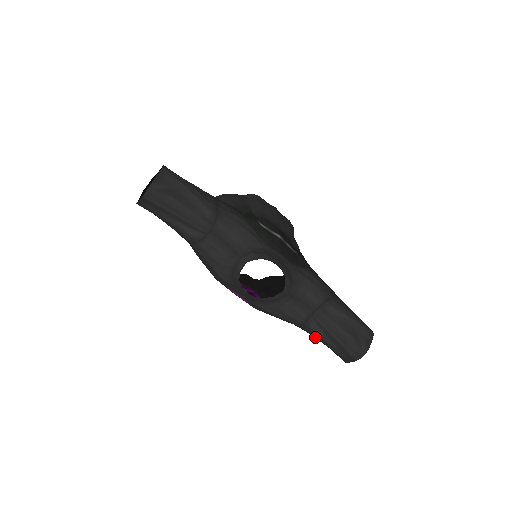
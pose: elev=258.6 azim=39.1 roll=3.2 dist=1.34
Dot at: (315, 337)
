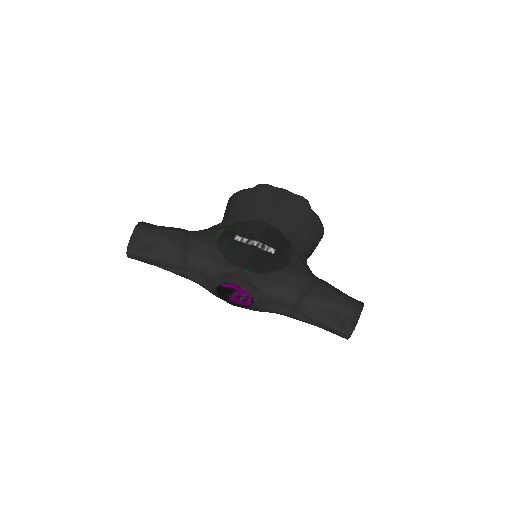
Dot at: occluded
